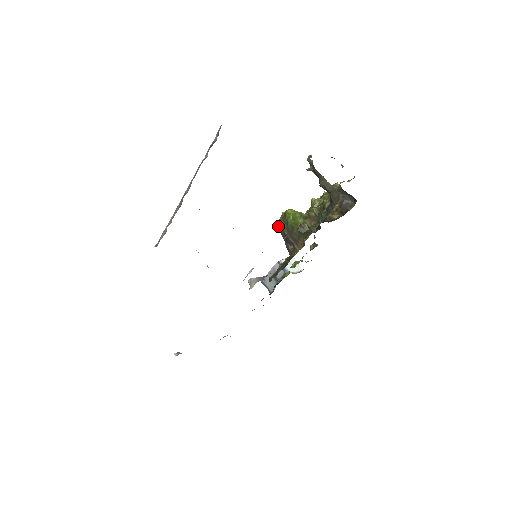
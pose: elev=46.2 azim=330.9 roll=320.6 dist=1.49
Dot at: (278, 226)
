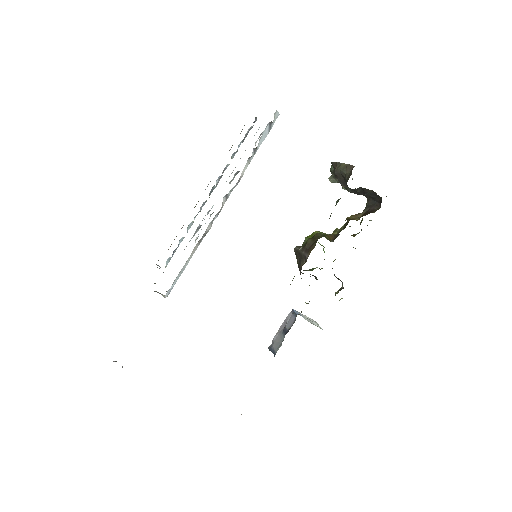
Dot at: (295, 251)
